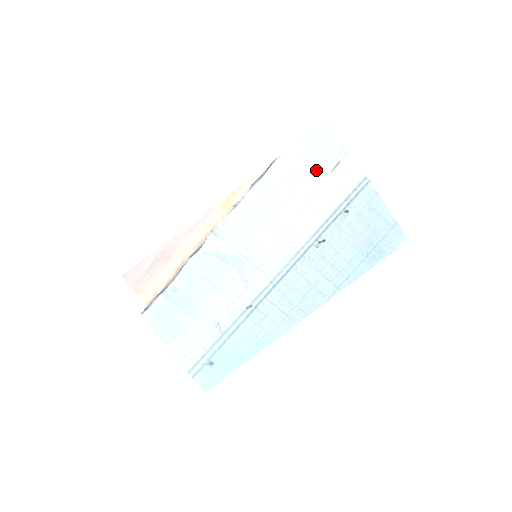
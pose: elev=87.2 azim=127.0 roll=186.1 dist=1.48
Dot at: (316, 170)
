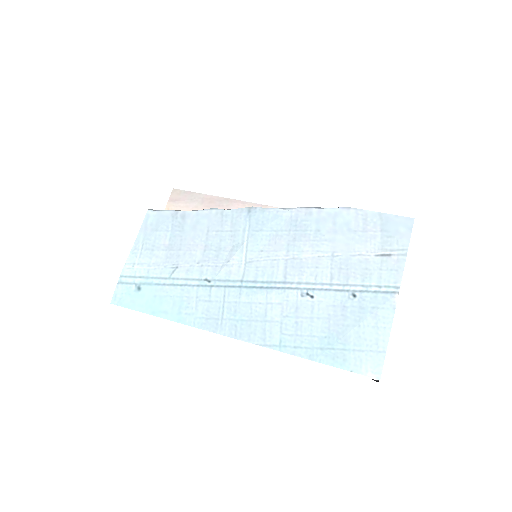
Dot at: (366, 242)
